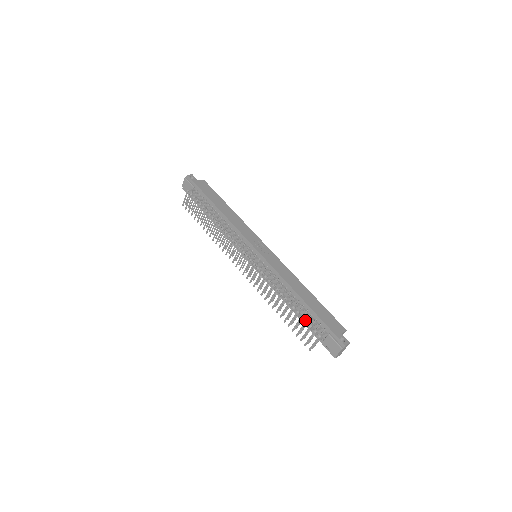
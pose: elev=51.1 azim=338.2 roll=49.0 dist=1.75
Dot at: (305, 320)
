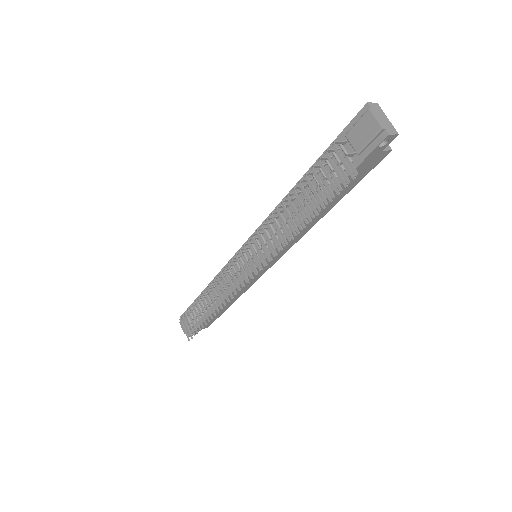
Dot at: occluded
